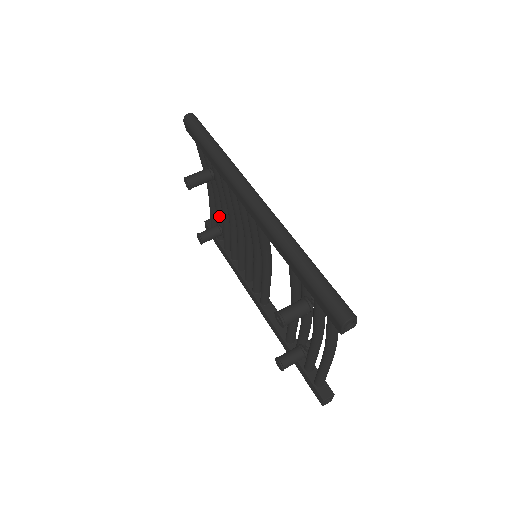
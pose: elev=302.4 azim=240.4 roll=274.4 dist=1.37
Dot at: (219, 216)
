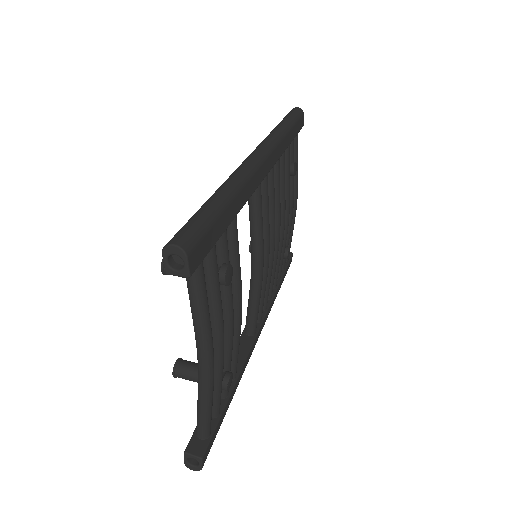
Dot at: occluded
